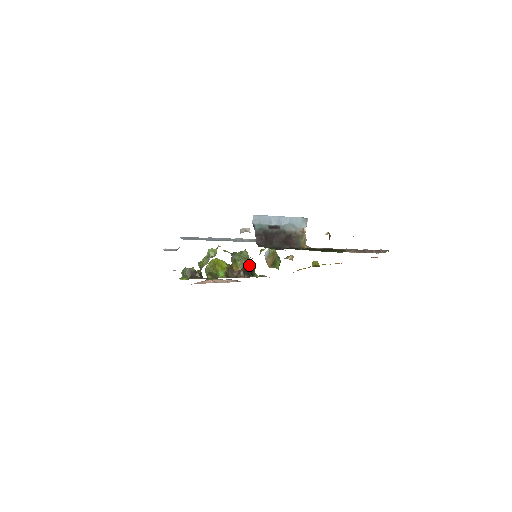
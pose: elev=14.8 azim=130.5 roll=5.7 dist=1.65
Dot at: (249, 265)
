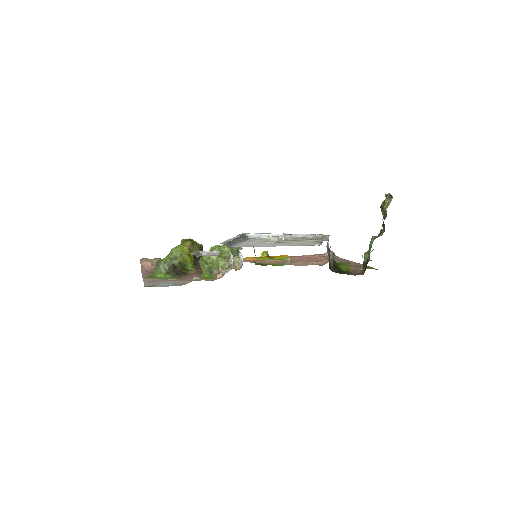
Dot at: occluded
